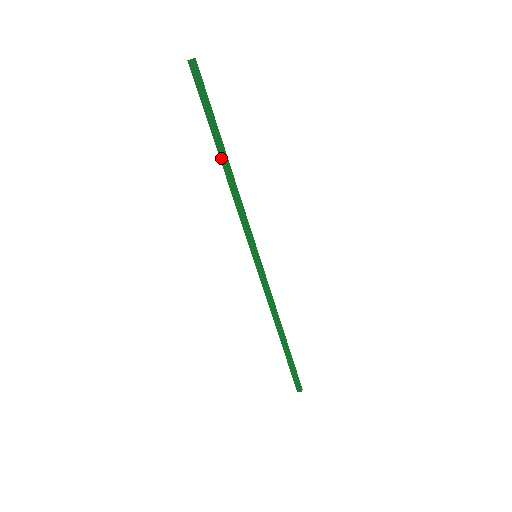
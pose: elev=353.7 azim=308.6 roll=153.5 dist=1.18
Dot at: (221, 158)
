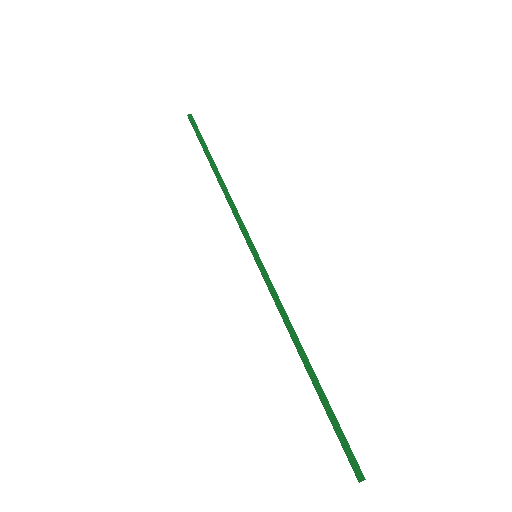
Dot at: (214, 173)
